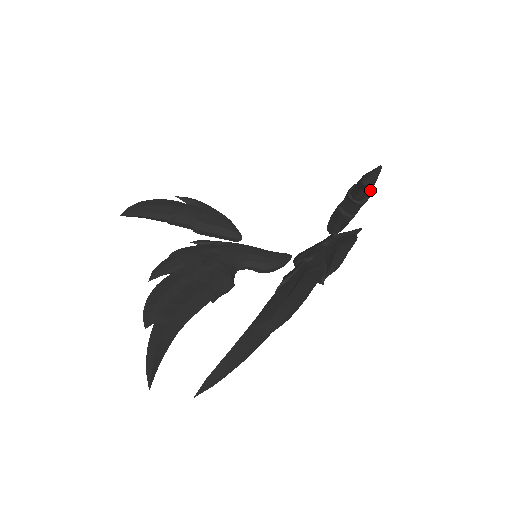
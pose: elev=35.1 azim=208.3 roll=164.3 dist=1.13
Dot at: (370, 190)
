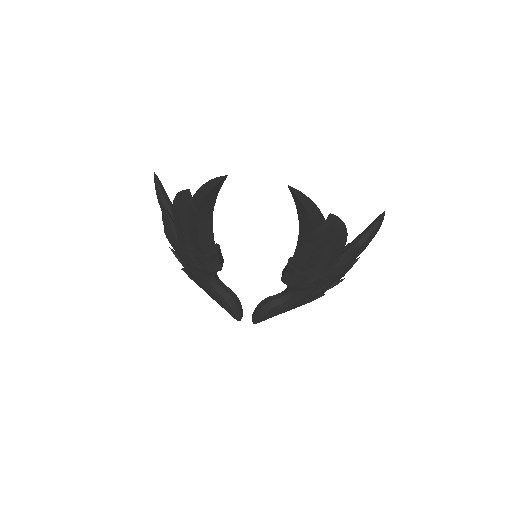
Dot at: (364, 247)
